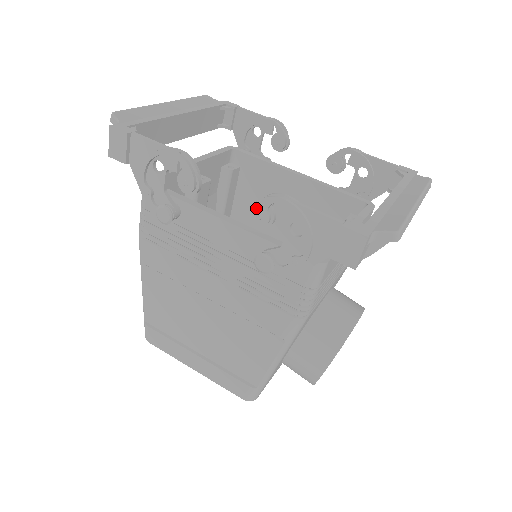
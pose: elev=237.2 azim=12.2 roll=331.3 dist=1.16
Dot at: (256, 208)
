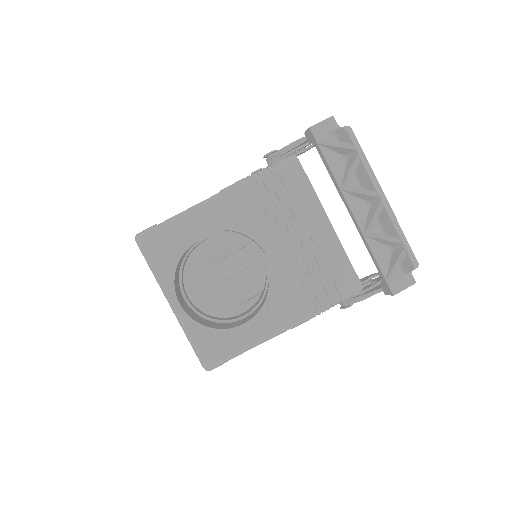
Dot at: occluded
